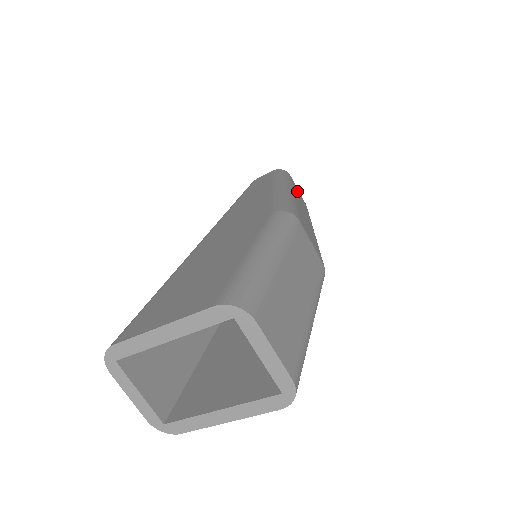
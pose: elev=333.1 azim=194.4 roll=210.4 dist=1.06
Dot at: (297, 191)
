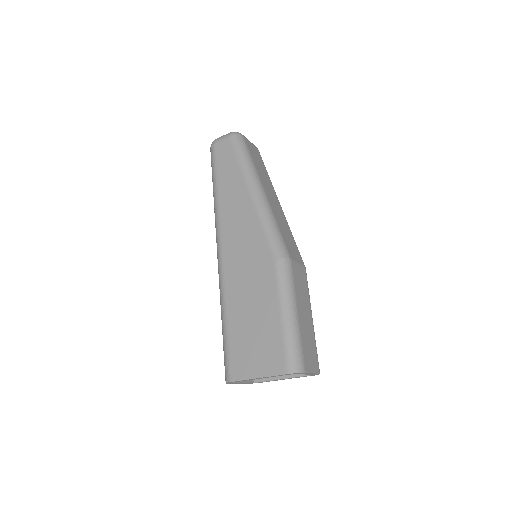
Dot at: (255, 158)
